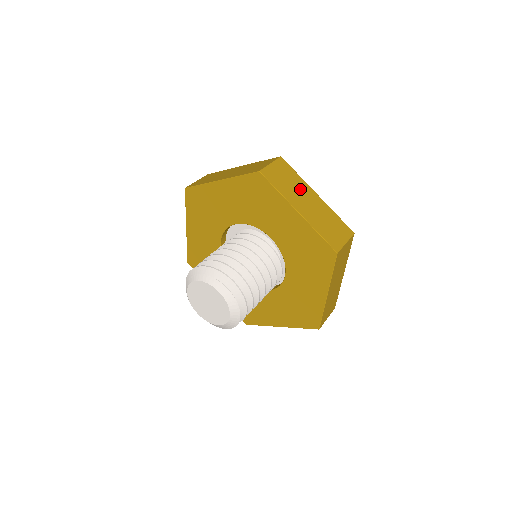
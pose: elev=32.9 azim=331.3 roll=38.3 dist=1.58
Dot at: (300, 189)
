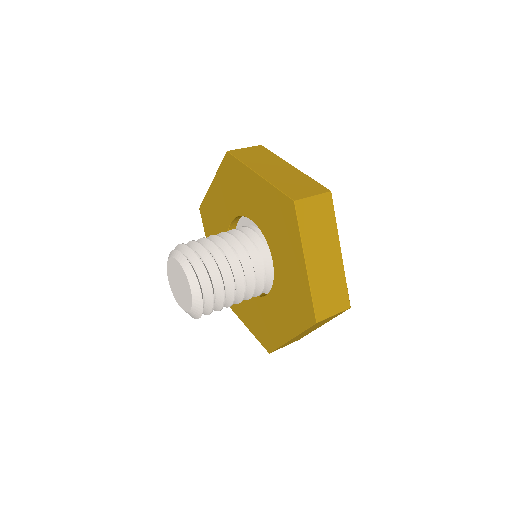
Dot at: (271, 162)
